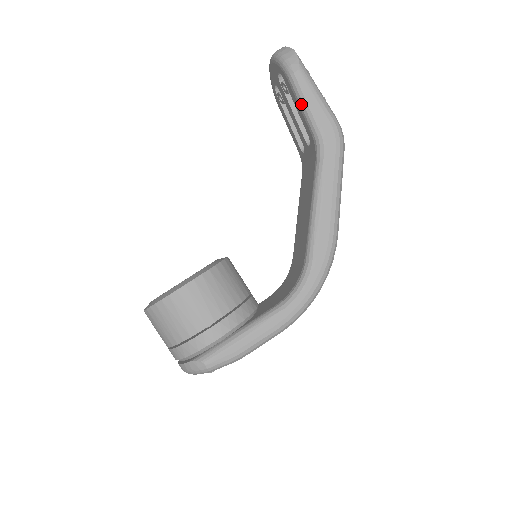
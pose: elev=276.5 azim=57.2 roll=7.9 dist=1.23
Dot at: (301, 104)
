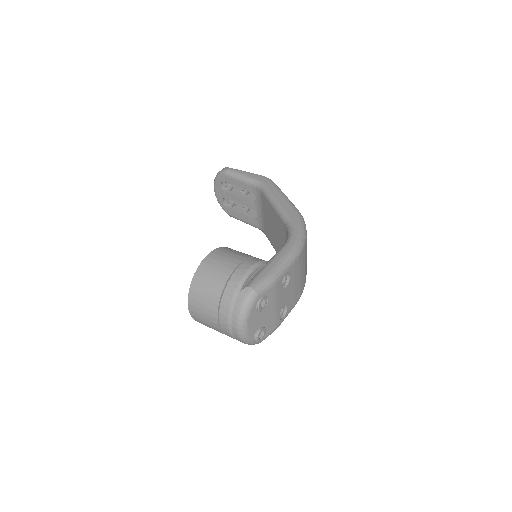
Dot at: (239, 178)
